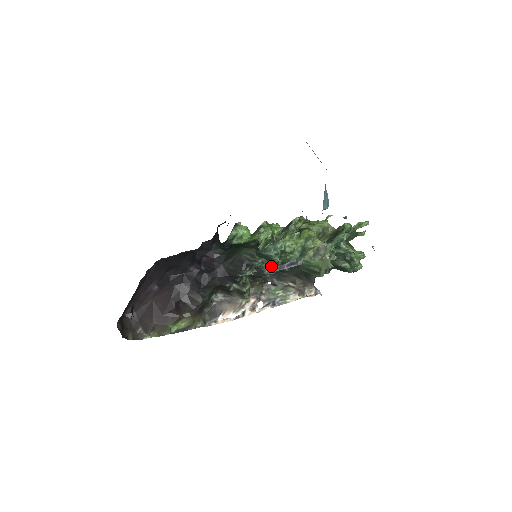
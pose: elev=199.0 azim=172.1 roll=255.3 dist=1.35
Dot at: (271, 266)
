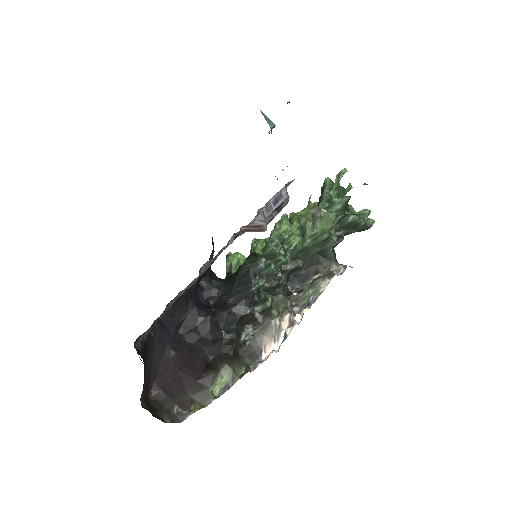
Dot at: (283, 270)
